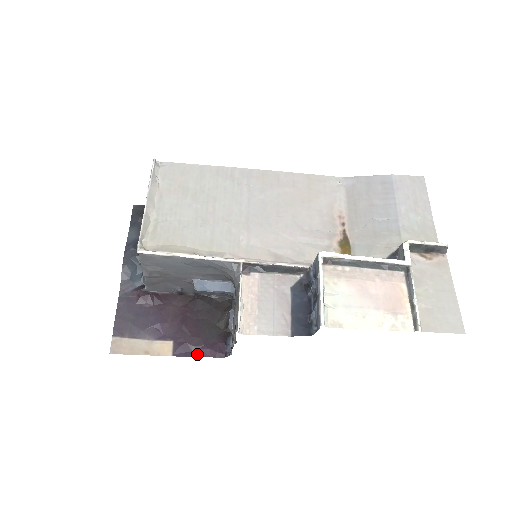
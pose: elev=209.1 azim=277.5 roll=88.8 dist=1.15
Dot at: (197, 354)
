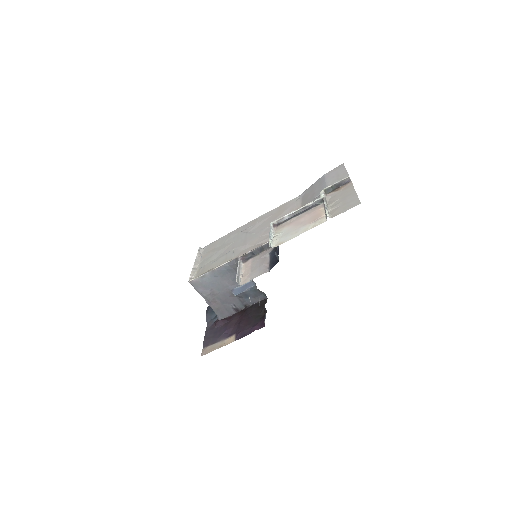
Dot at: (249, 333)
